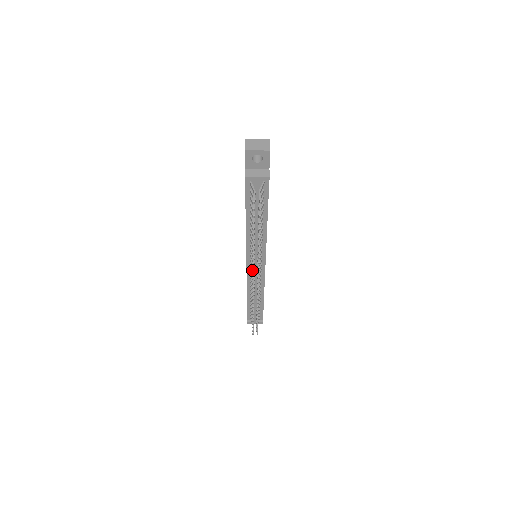
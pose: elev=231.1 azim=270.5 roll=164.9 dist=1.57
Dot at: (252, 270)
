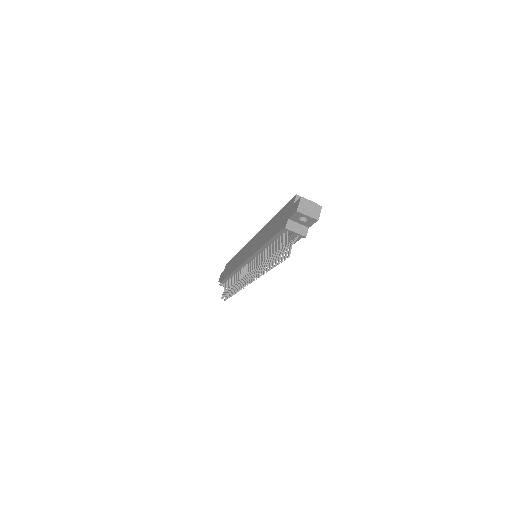
Dot at: (248, 269)
